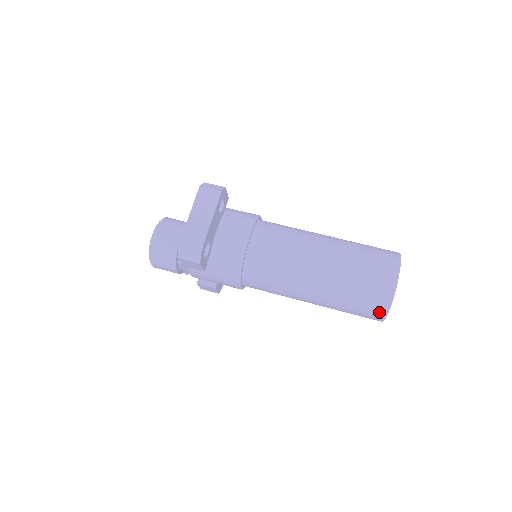
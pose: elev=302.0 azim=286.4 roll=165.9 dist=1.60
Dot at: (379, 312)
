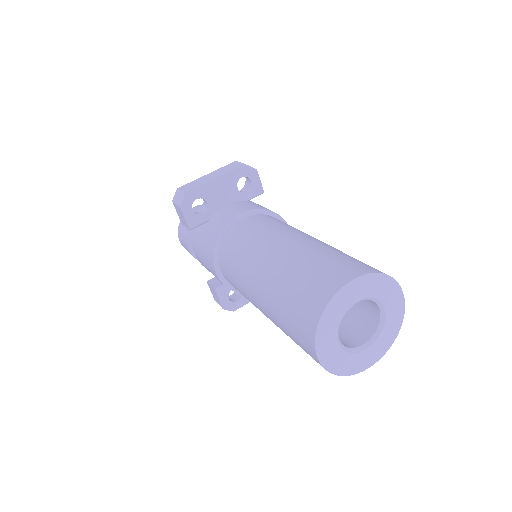
Dot at: (308, 326)
